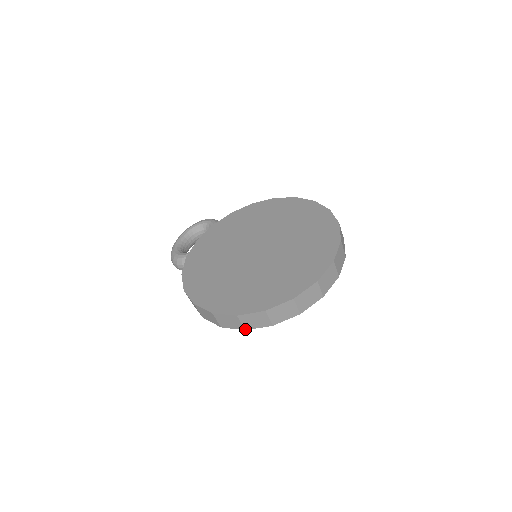
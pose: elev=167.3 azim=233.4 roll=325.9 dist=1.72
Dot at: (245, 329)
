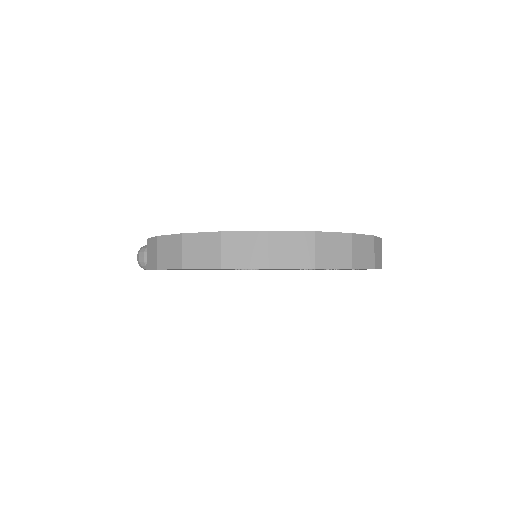
Dot at: (222, 266)
